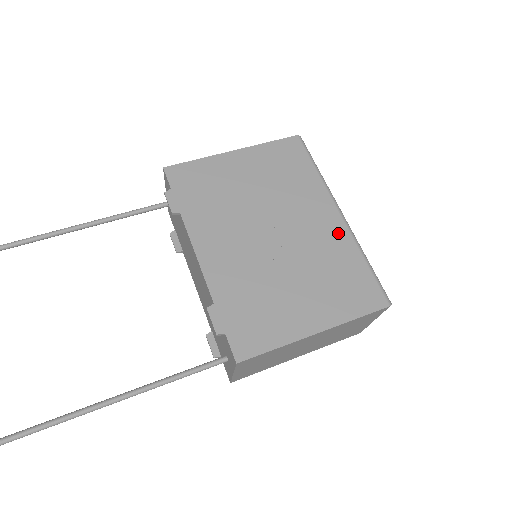
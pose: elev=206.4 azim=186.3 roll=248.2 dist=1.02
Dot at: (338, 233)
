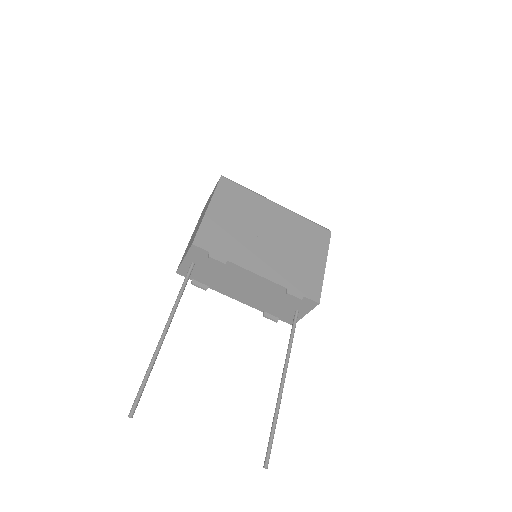
Dot at: (287, 215)
